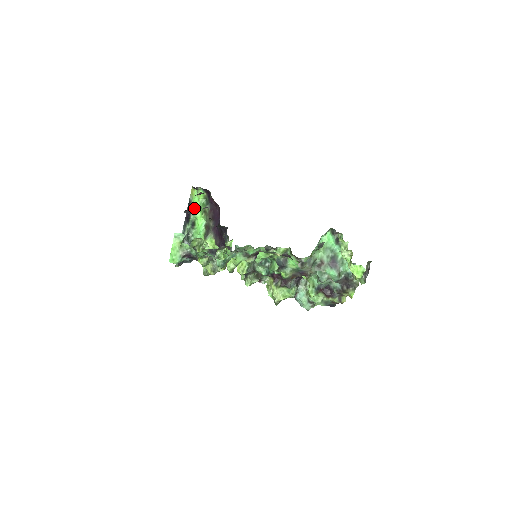
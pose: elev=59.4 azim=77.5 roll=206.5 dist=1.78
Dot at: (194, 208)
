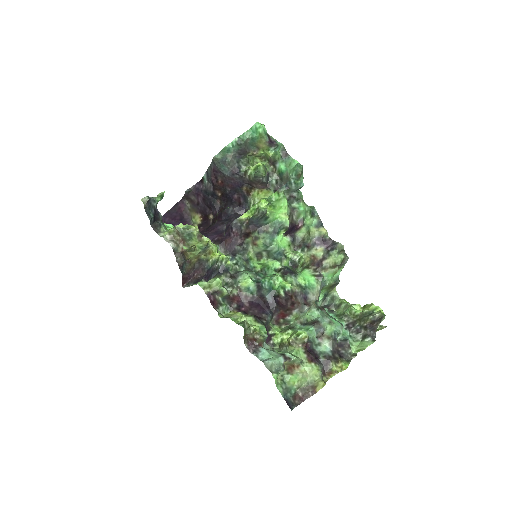
Dot at: occluded
